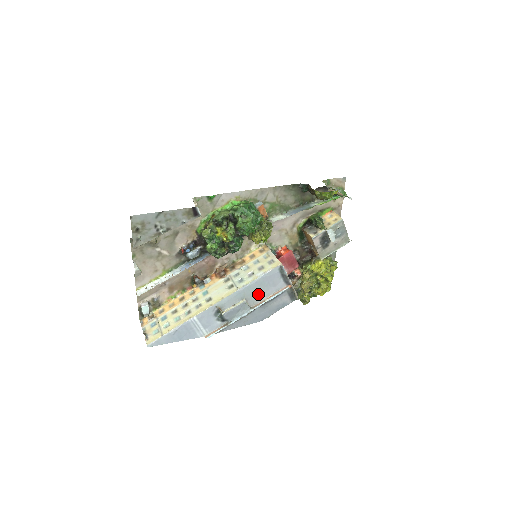
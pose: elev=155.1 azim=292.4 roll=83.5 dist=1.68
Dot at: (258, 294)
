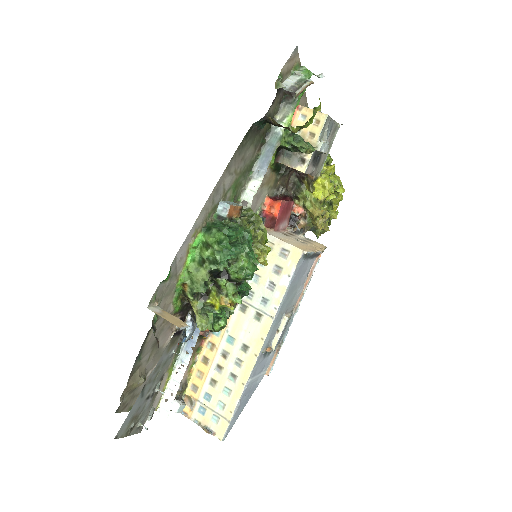
Dot at: (293, 296)
